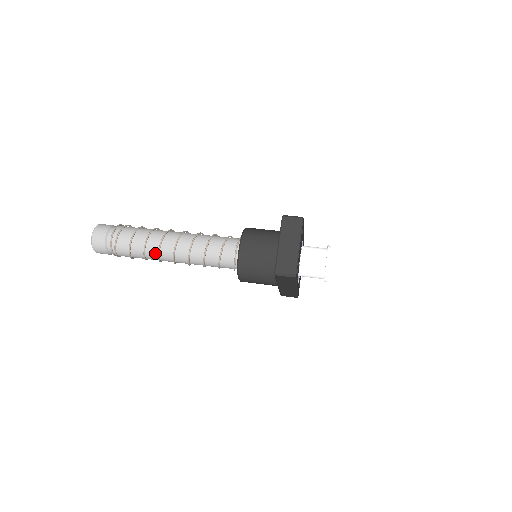
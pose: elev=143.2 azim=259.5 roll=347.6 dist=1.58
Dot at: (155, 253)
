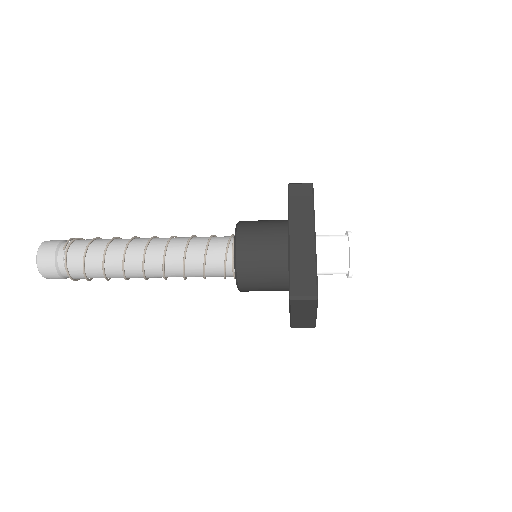
Dot at: (127, 240)
